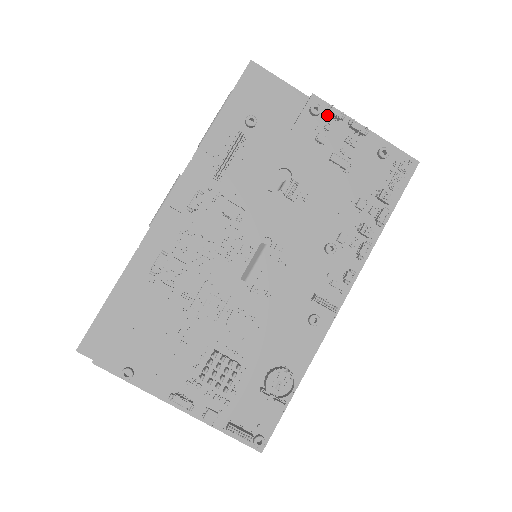
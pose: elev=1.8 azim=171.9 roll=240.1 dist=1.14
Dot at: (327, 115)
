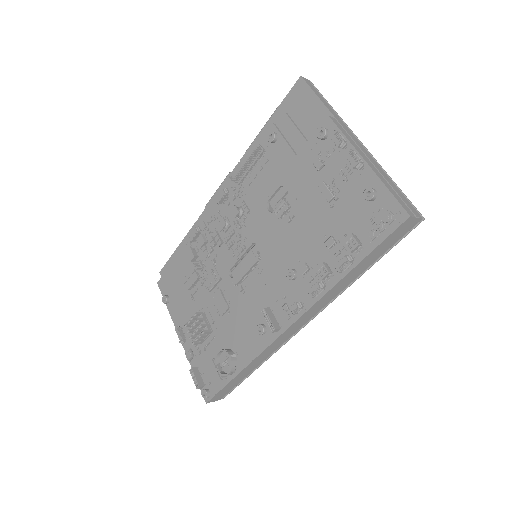
Dot at: occluded
